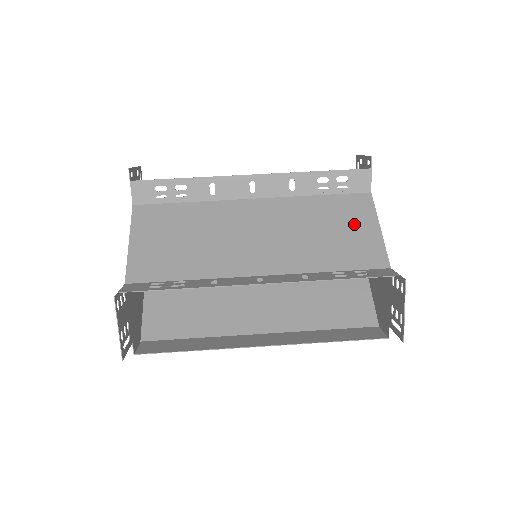
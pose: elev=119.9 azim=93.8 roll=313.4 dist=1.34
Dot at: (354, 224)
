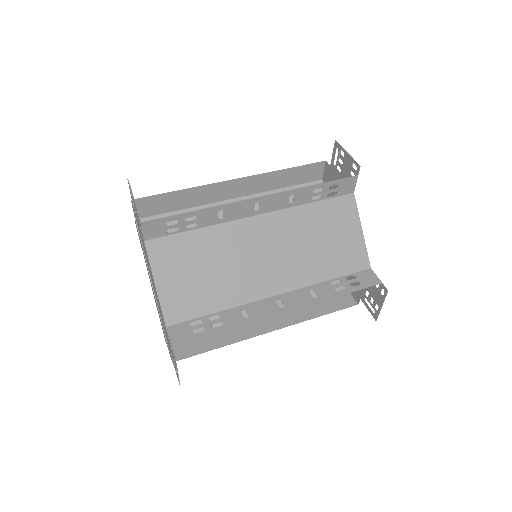
Dot at: (343, 230)
